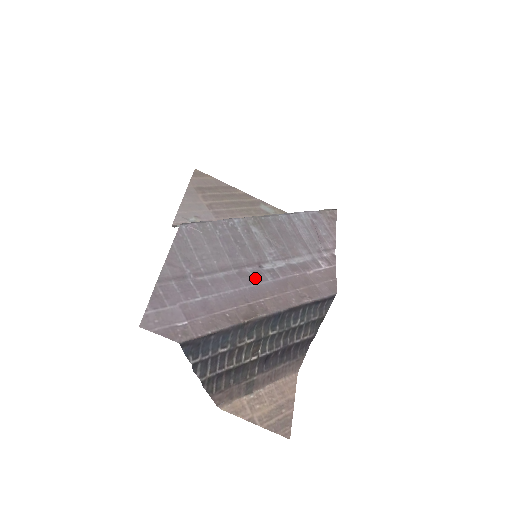
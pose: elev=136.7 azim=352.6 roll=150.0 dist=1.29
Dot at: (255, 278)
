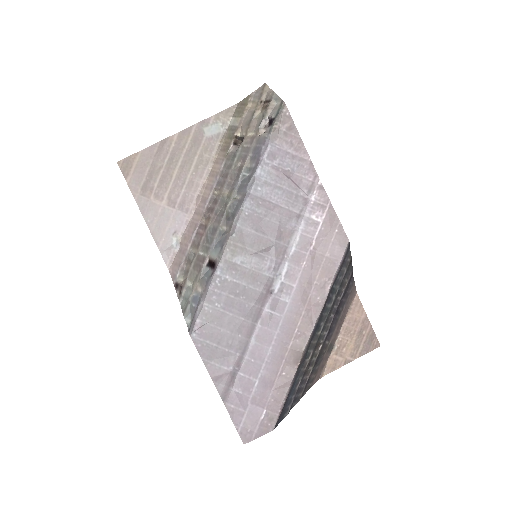
Dot at: (277, 313)
